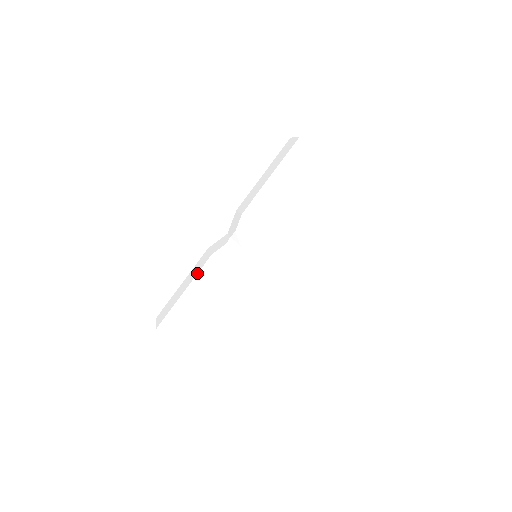
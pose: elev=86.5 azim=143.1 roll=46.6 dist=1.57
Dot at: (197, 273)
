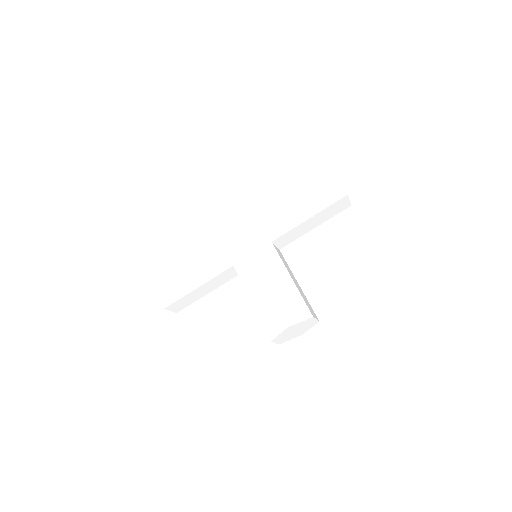
Dot at: (201, 254)
